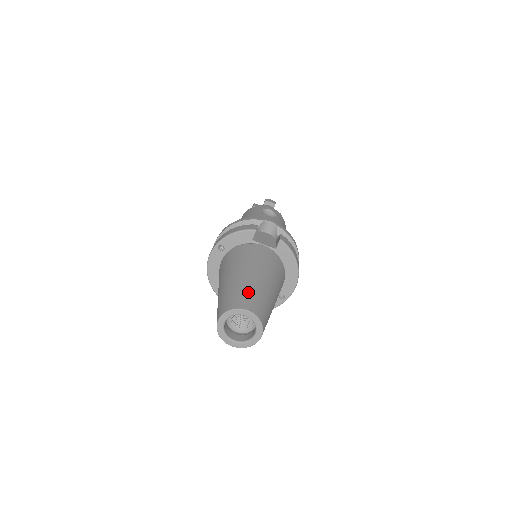
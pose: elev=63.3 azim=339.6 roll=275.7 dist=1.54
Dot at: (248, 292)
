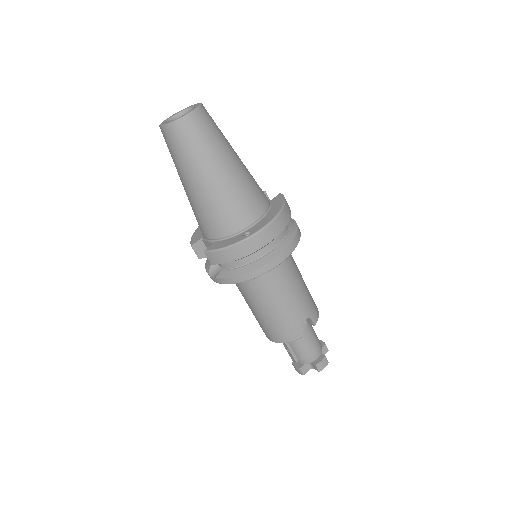
Dot at: occluded
